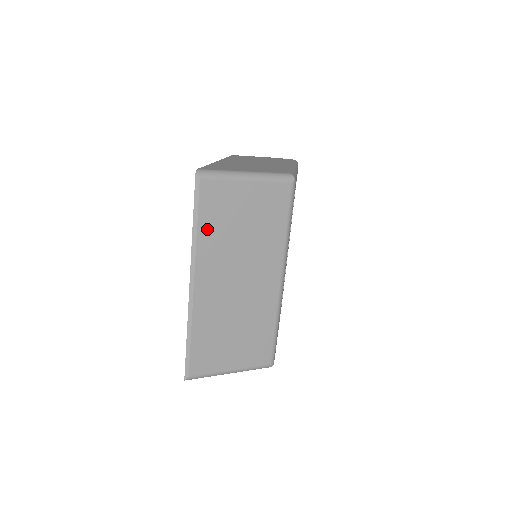
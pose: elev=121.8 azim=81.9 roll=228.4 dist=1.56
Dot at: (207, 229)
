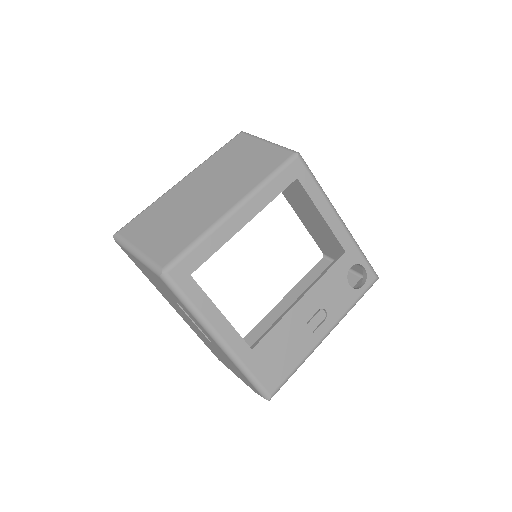
Dot at: (220, 156)
